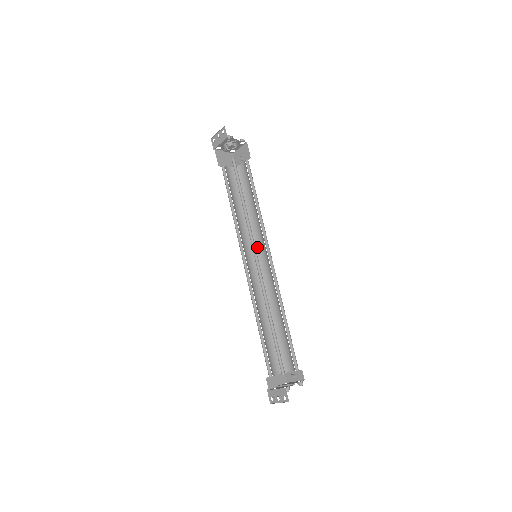
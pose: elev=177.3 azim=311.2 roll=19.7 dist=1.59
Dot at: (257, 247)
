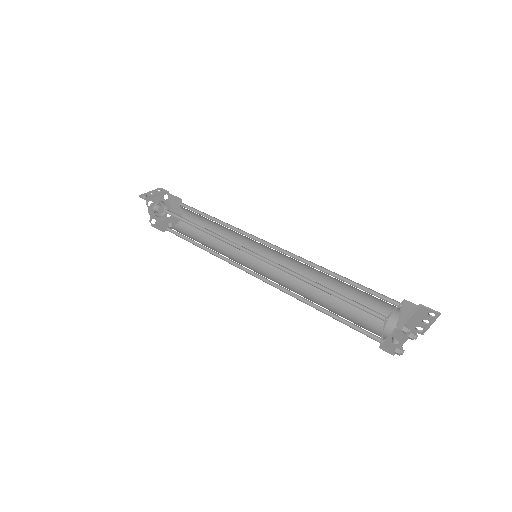
Dot at: (241, 264)
